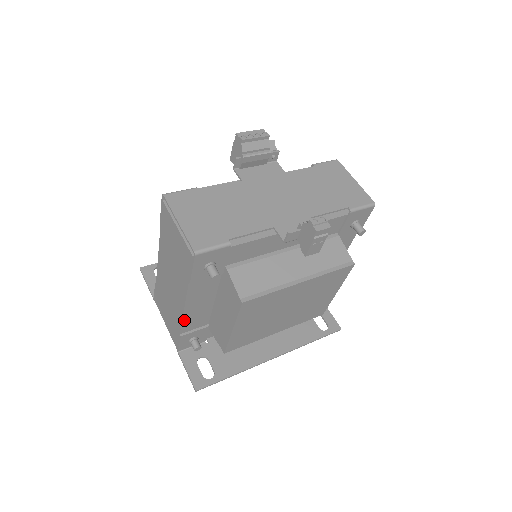
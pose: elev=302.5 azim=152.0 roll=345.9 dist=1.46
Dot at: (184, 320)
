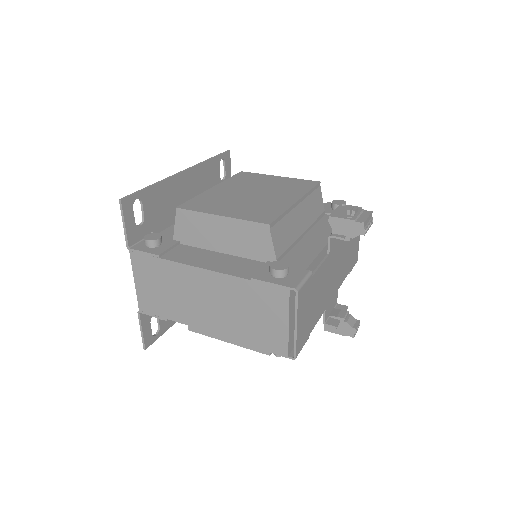
Dot at: (191, 324)
